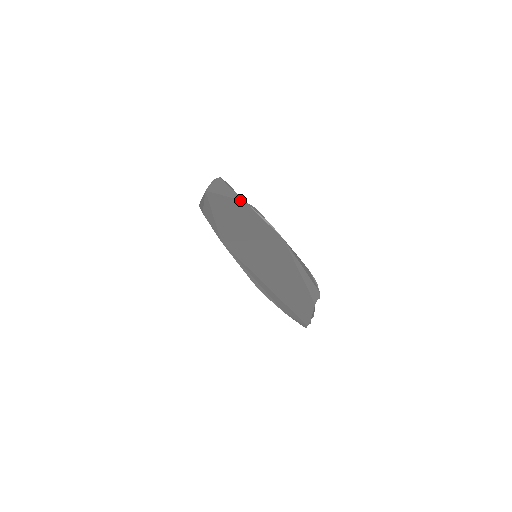
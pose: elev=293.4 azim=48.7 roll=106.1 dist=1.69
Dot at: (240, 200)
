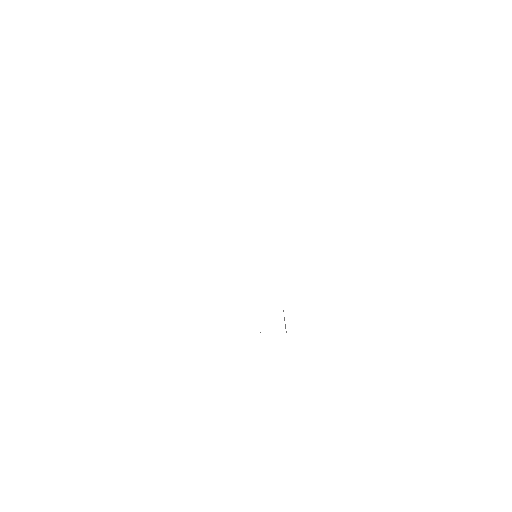
Dot at: occluded
